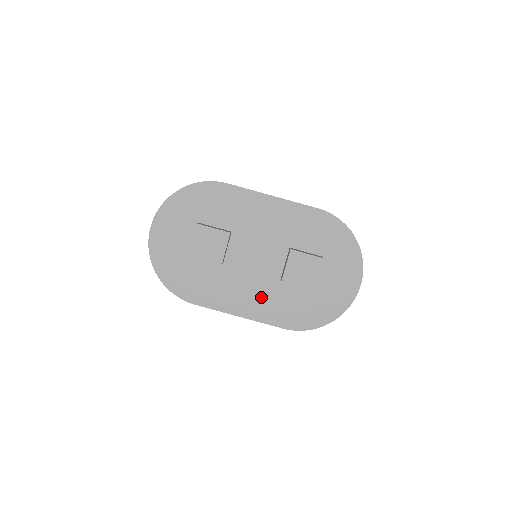
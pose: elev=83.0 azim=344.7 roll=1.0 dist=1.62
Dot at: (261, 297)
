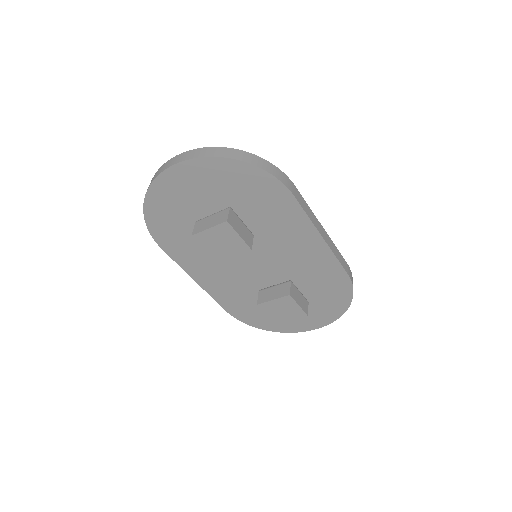
Dot at: (229, 285)
